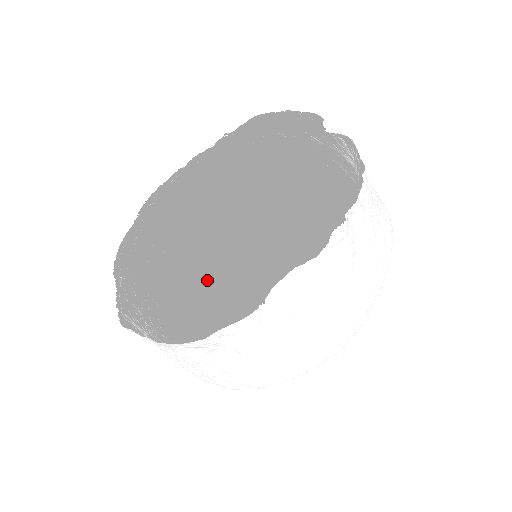
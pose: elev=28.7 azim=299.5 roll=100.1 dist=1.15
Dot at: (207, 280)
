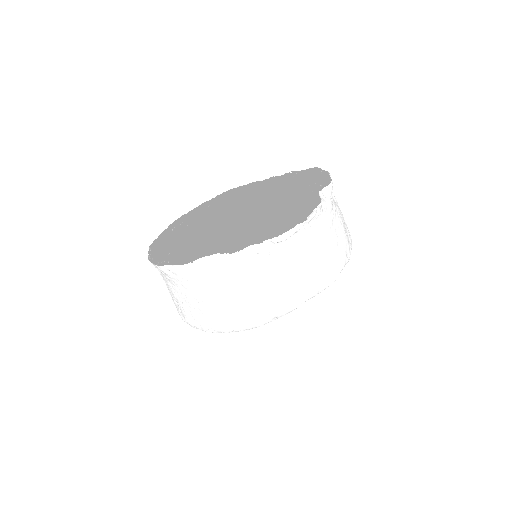
Dot at: occluded
